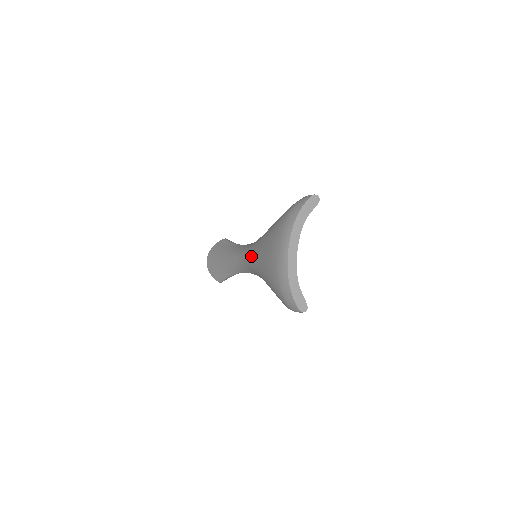
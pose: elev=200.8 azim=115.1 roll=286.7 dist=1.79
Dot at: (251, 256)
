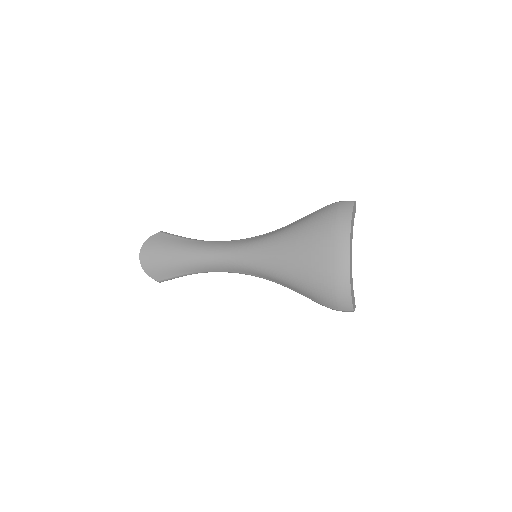
Dot at: (260, 257)
